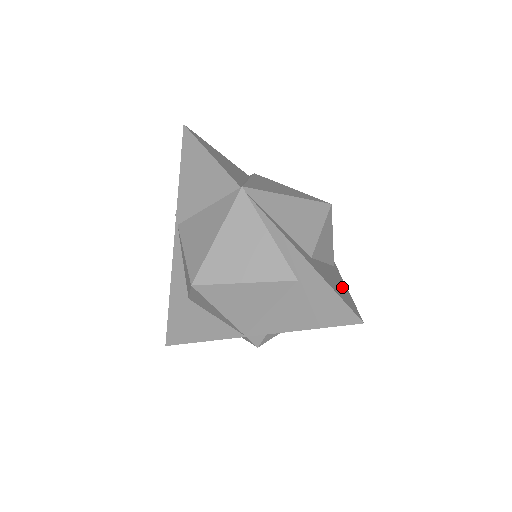
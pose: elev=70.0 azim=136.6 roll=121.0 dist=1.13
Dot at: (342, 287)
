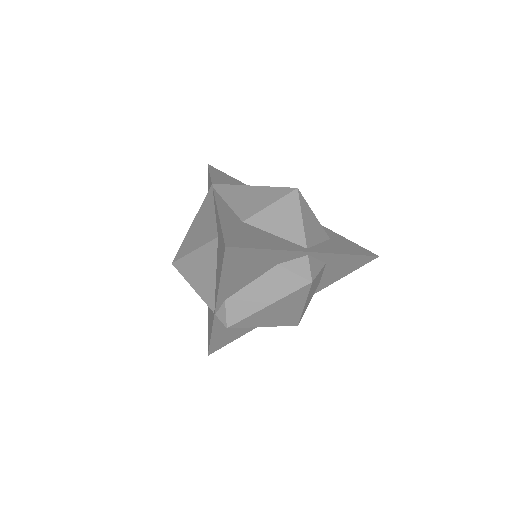
Dot at: (263, 243)
